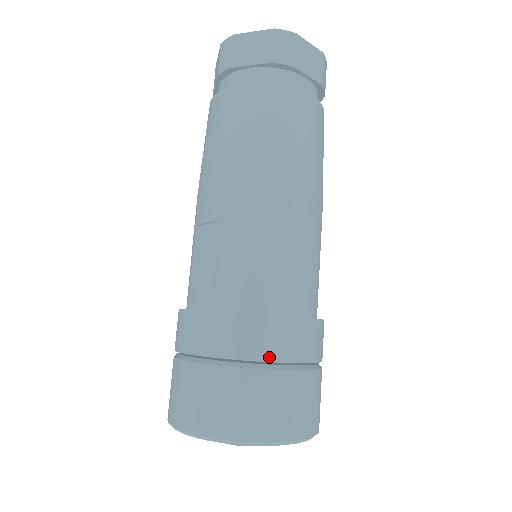
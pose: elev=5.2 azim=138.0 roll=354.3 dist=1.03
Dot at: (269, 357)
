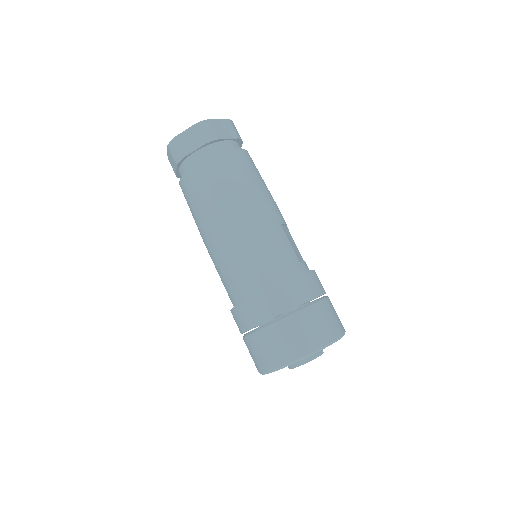
Dot at: (252, 326)
